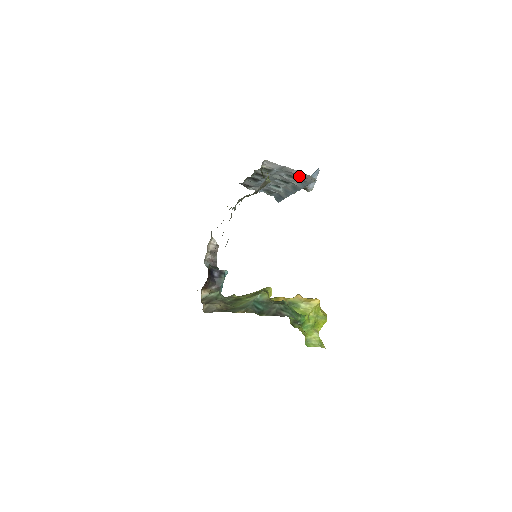
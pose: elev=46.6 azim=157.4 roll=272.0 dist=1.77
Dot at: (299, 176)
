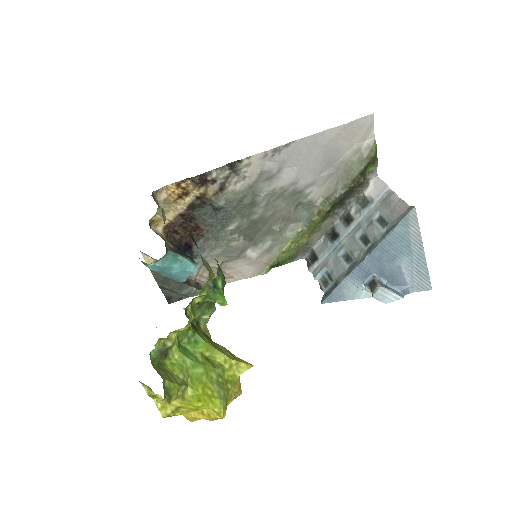
Dot at: (394, 212)
